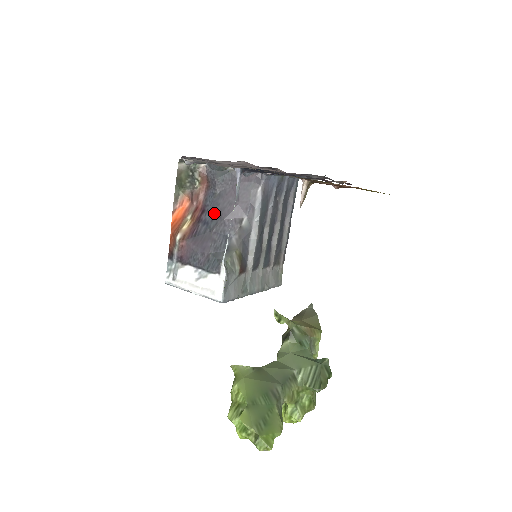
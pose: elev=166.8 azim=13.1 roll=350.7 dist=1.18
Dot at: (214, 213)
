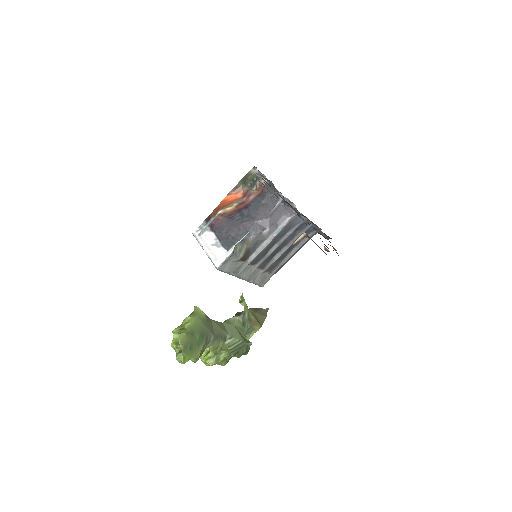
Dot at: (251, 213)
